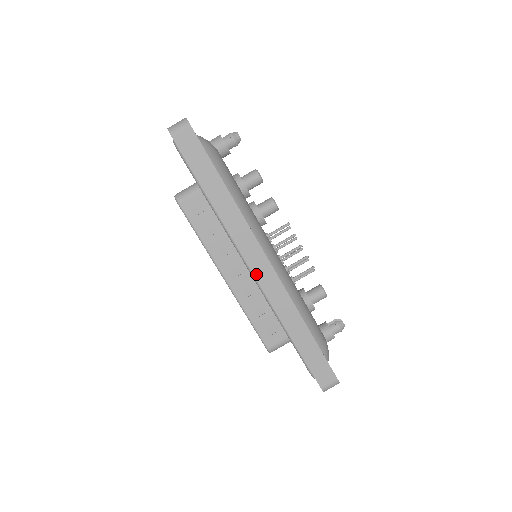
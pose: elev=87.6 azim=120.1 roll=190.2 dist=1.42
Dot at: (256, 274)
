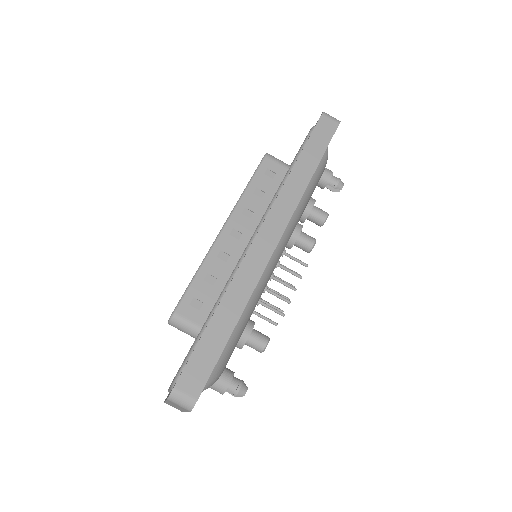
Dot at: (259, 235)
